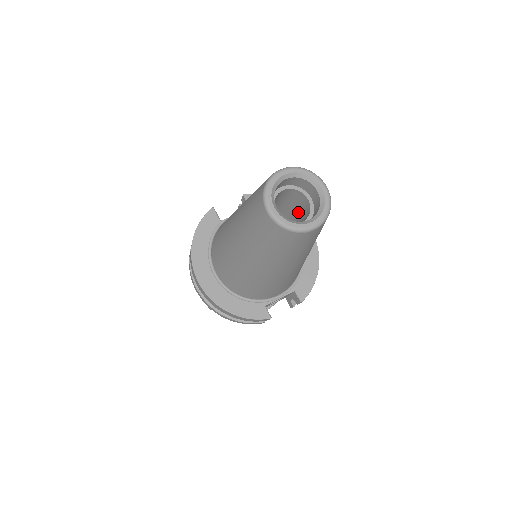
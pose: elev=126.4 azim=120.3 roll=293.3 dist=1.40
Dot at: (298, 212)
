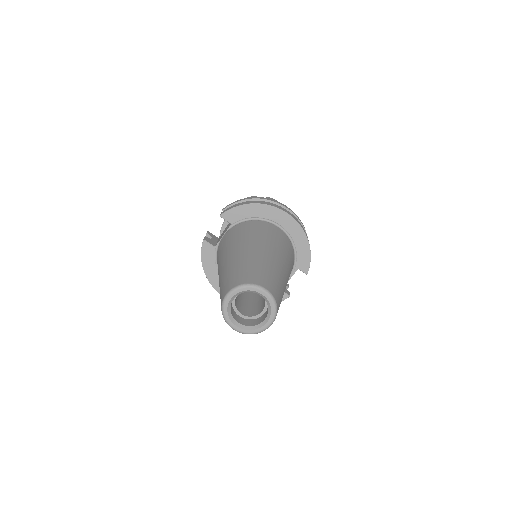
Dot at: occluded
